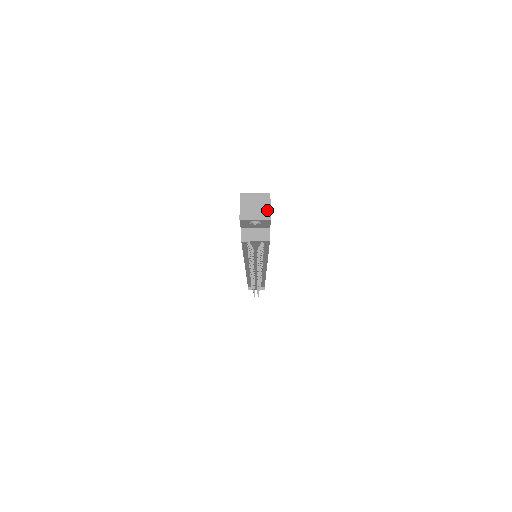
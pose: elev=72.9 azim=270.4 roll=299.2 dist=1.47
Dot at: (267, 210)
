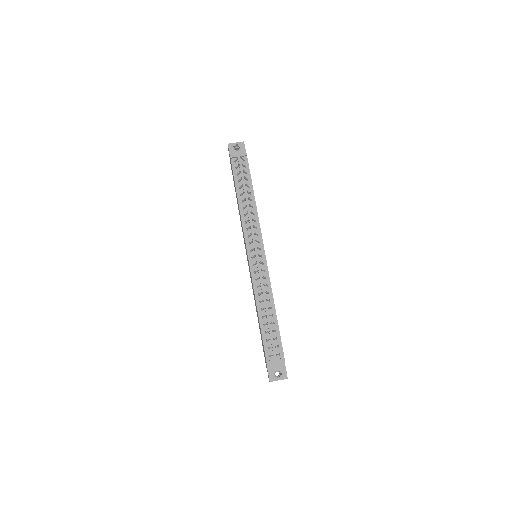
Dot at: occluded
